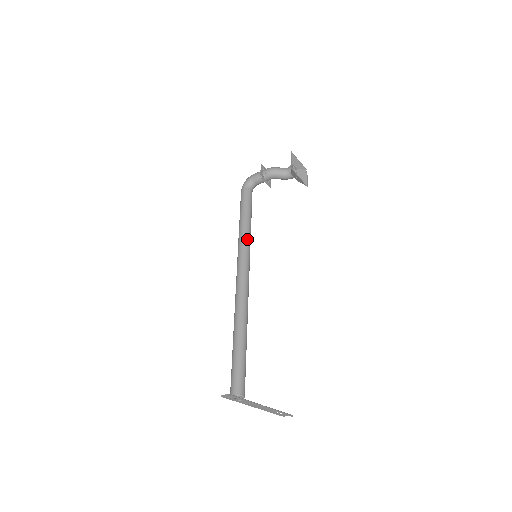
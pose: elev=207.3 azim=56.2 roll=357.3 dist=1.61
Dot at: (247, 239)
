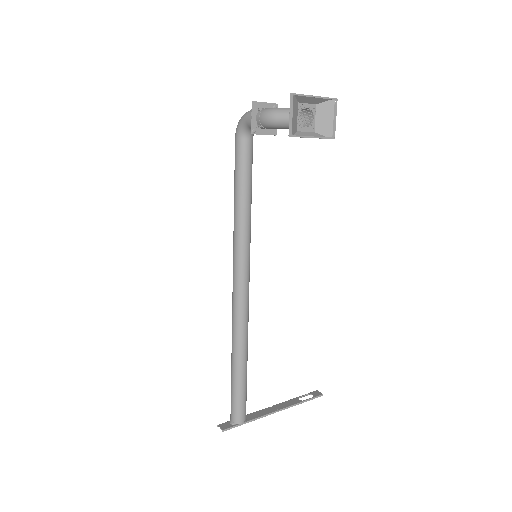
Dot at: (242, 232)
